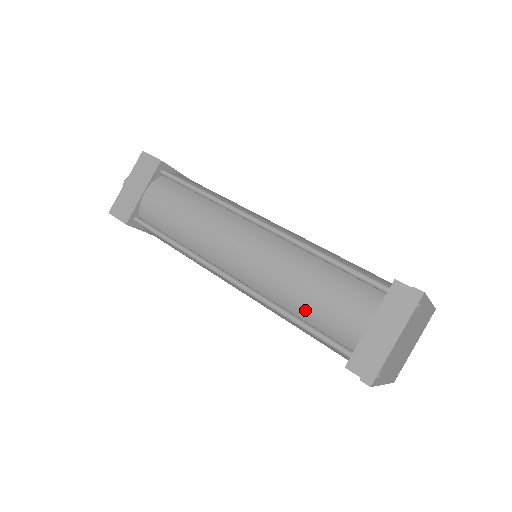
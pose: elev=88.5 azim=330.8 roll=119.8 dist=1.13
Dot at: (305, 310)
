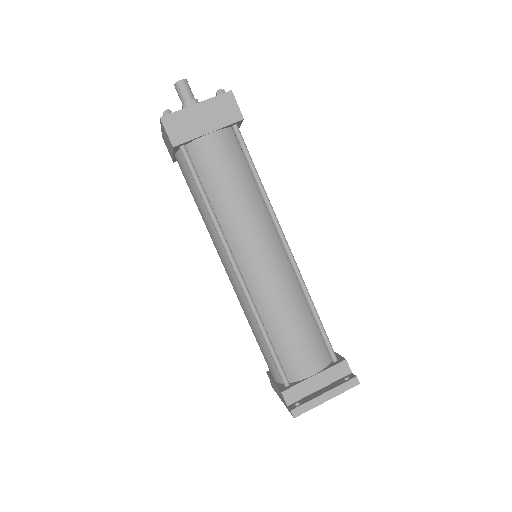
Dot at: (278, 337)
